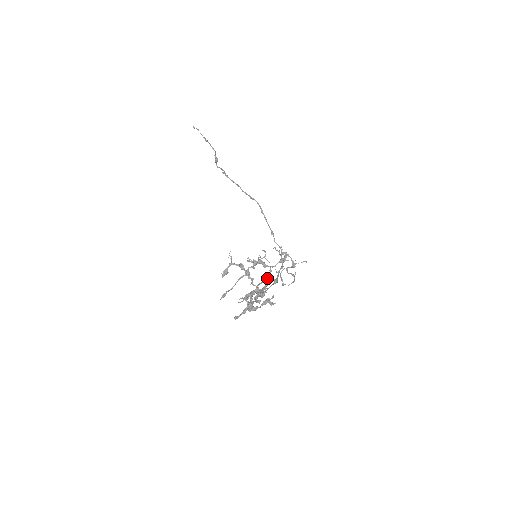
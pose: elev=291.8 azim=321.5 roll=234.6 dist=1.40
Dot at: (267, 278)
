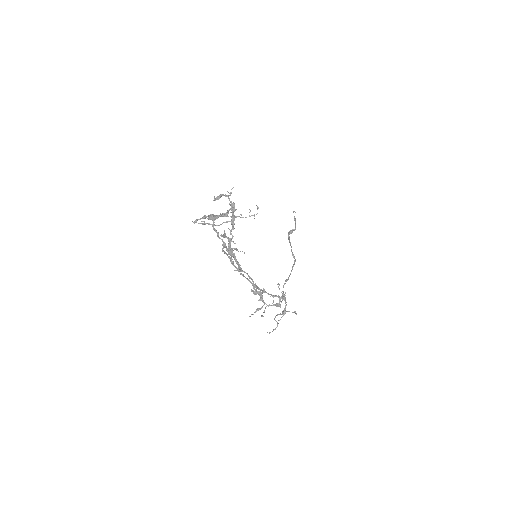
Dot at: (255, 312)
